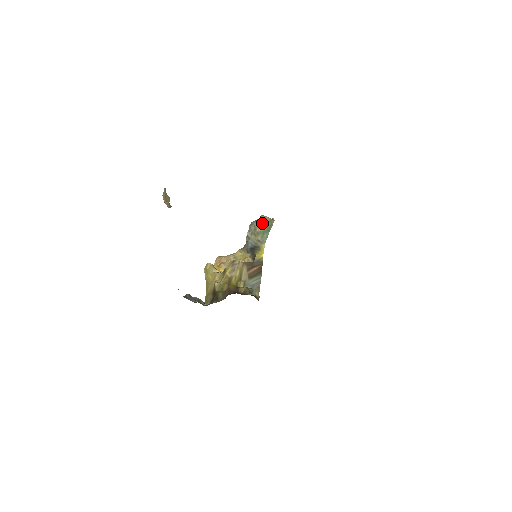
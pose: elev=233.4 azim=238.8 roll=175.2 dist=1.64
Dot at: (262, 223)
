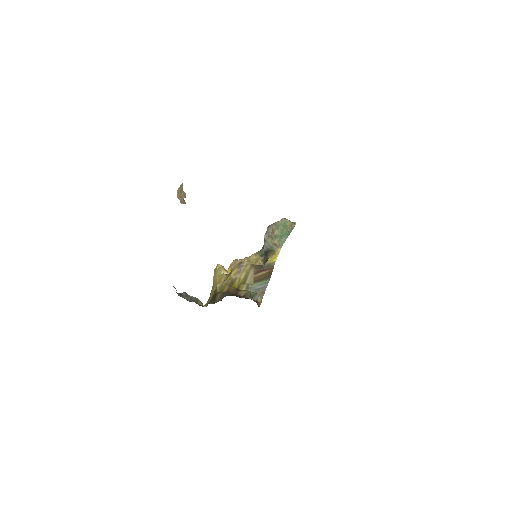
Dot at: (281, 226)
